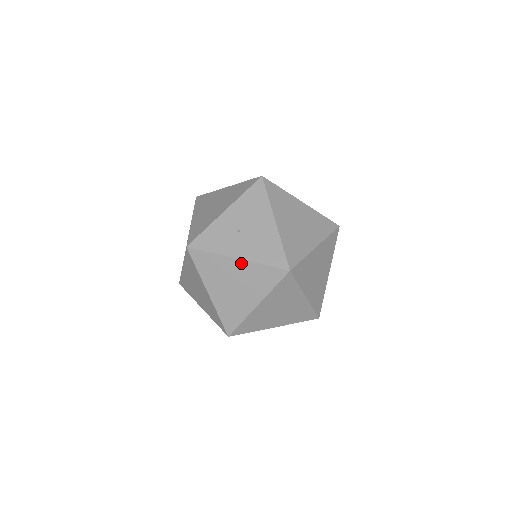
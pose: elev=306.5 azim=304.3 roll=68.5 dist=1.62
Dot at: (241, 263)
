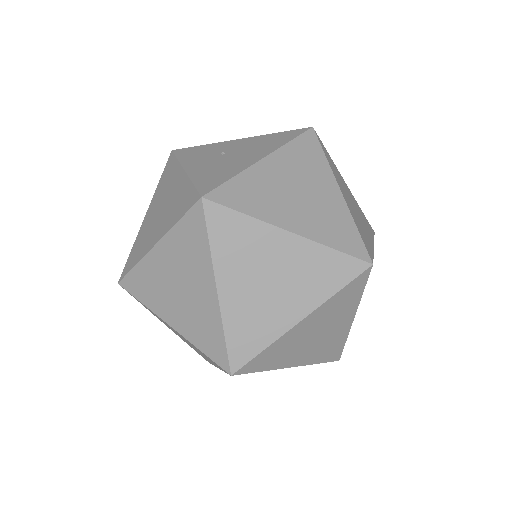
Dot at: (183, 177)
